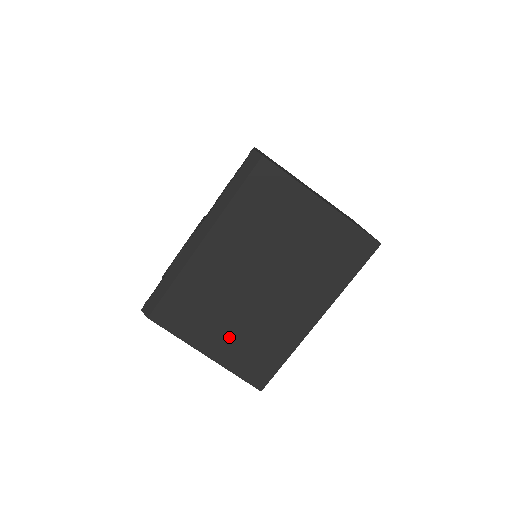
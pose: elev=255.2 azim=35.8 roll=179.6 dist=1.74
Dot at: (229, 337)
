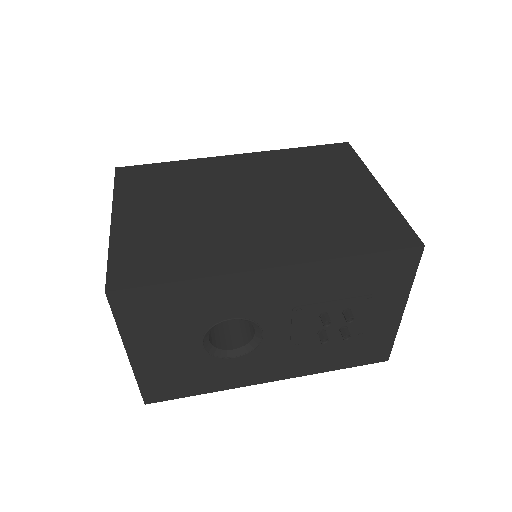
Dot at: (157, 220)
